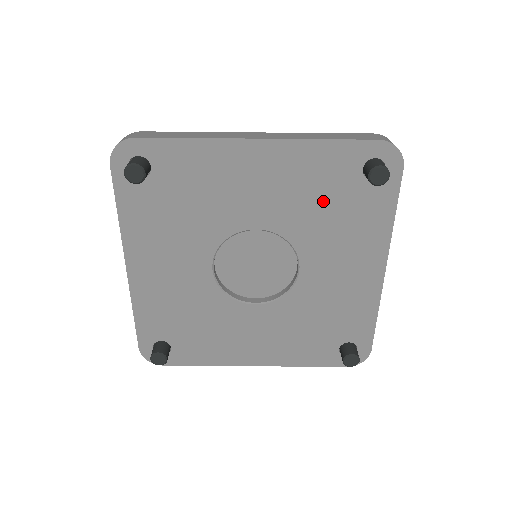
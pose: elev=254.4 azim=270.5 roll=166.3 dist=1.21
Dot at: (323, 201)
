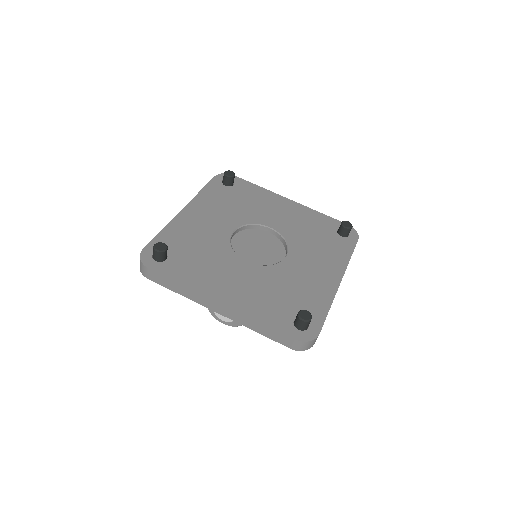
Dot at: (313, 233)
